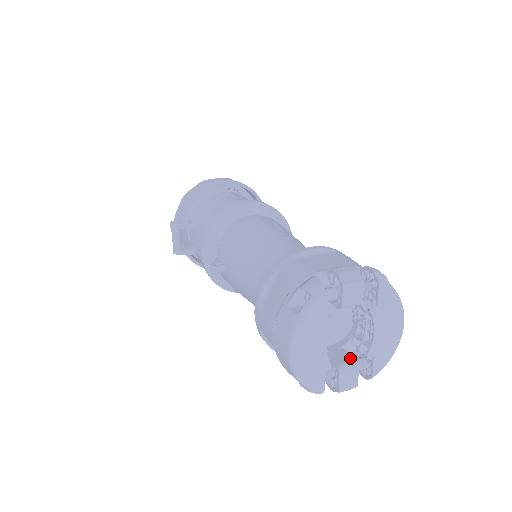
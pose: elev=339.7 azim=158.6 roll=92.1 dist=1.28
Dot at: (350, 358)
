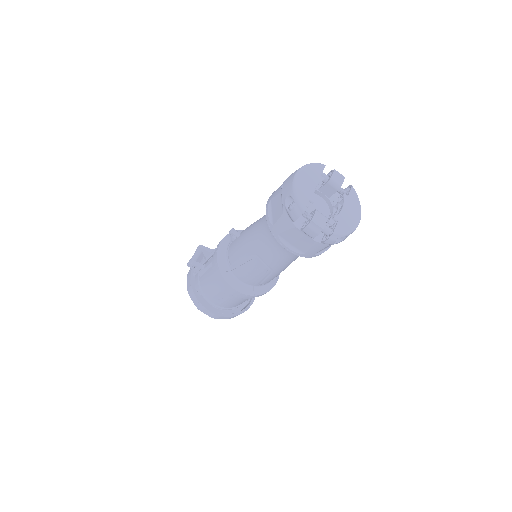
Dot at: occluded
